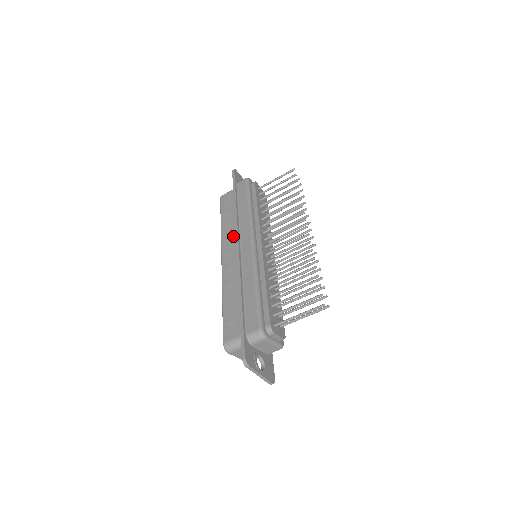
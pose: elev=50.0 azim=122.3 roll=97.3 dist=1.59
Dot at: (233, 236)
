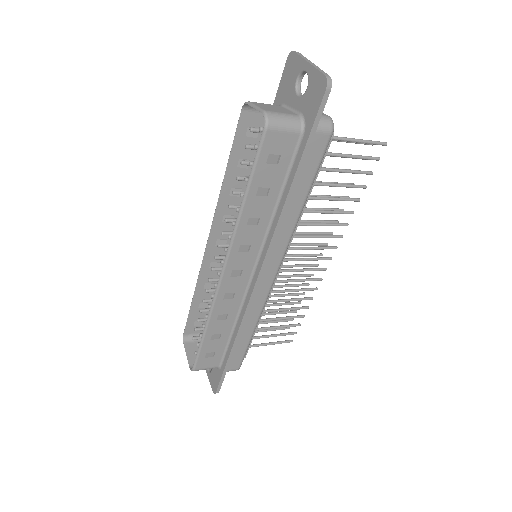
Dot at: (254, 245)
